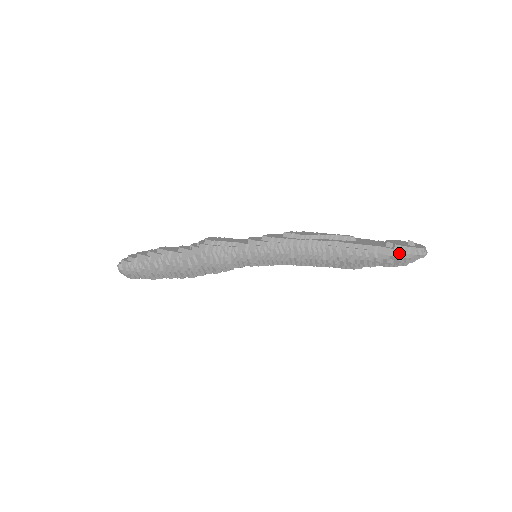
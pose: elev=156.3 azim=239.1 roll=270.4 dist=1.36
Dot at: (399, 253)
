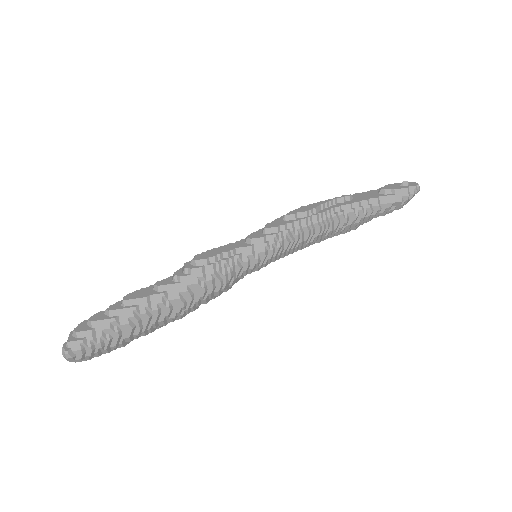
Dot at: (401, 197)
